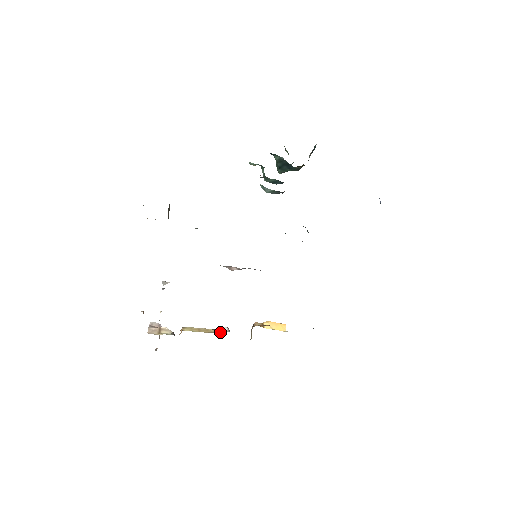
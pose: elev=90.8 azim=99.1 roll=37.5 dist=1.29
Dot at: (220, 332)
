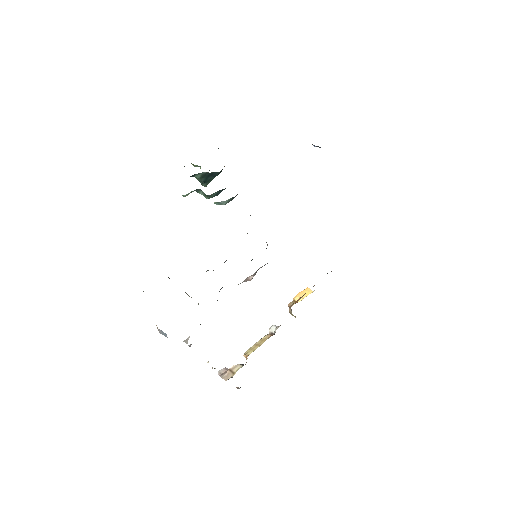
Dot at: (272, 333)
